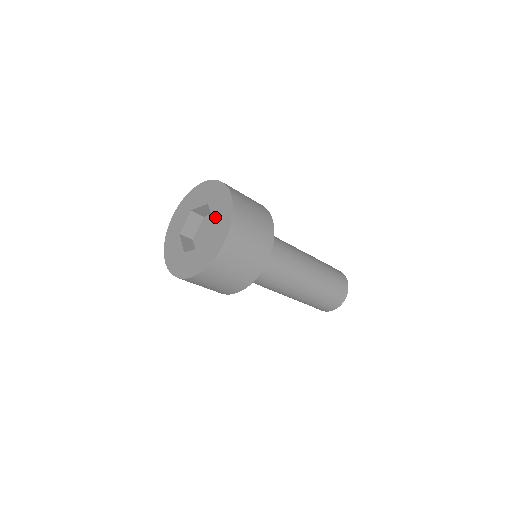
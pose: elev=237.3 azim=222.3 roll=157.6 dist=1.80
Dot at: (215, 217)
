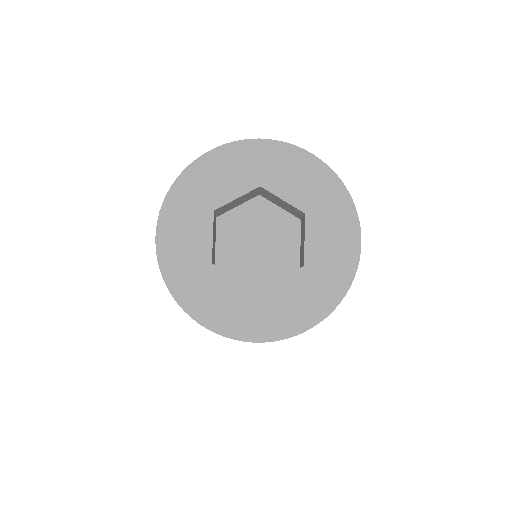
Dot at: (311, 259)
